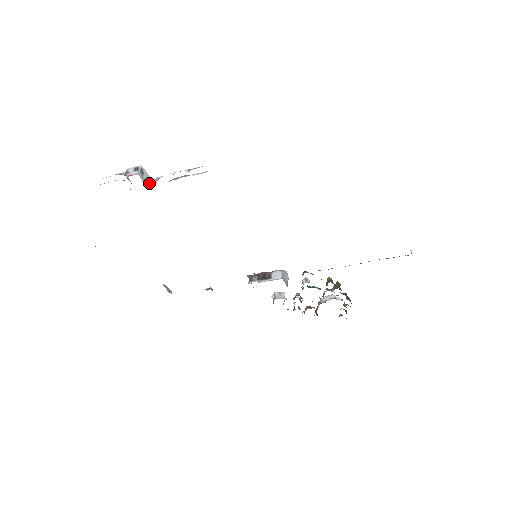
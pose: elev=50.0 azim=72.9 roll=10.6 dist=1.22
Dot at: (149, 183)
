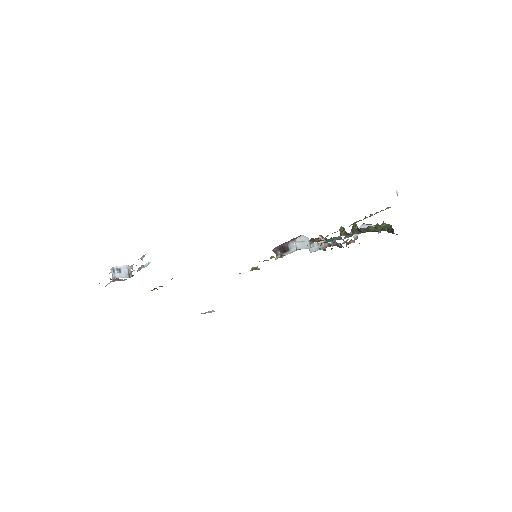
Dot at: (130, 271)
